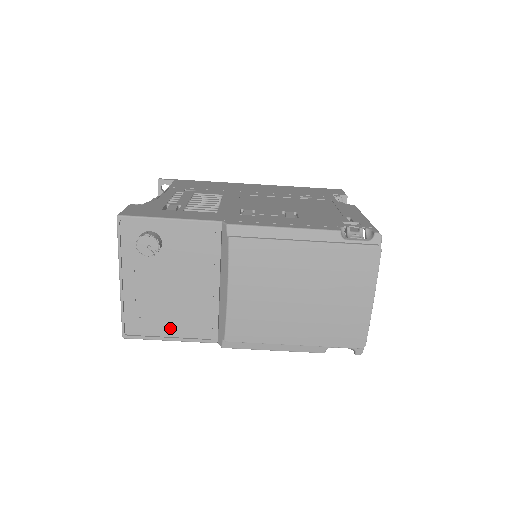
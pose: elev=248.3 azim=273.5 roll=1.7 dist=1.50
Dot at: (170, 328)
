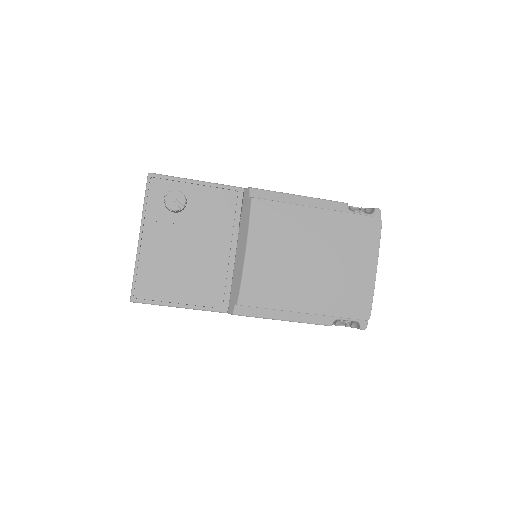
Dot at: (181, 293)
